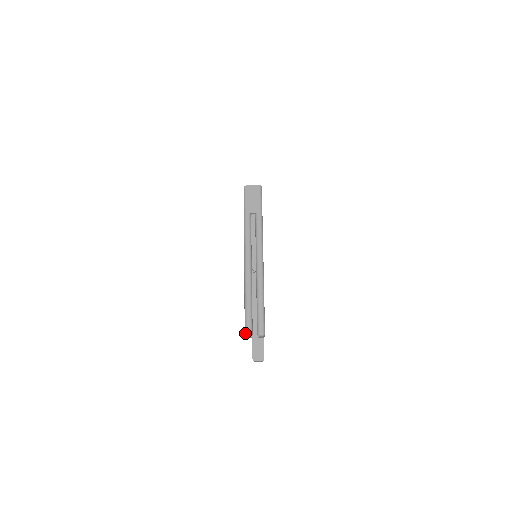
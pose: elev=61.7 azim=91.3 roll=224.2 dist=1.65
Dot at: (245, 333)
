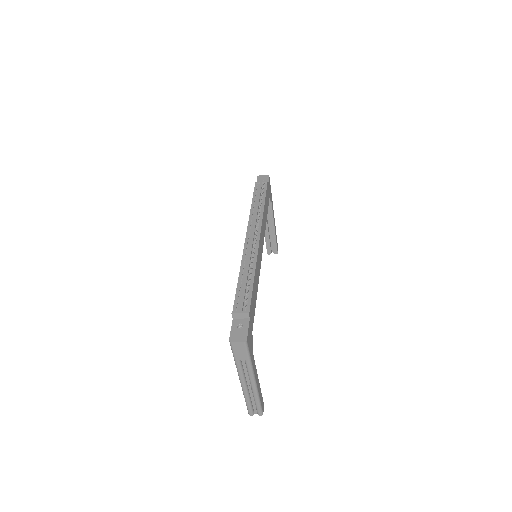
Dot at: occluded
